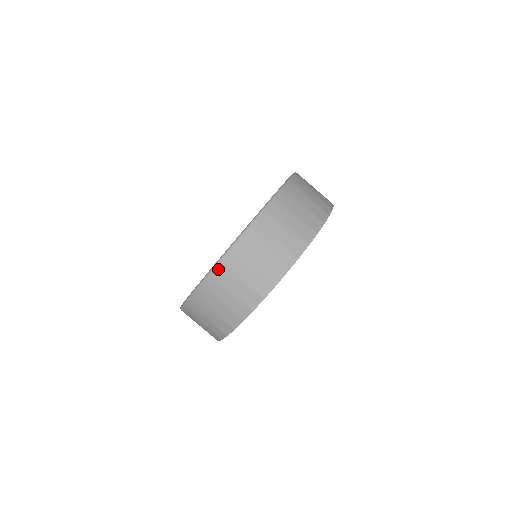
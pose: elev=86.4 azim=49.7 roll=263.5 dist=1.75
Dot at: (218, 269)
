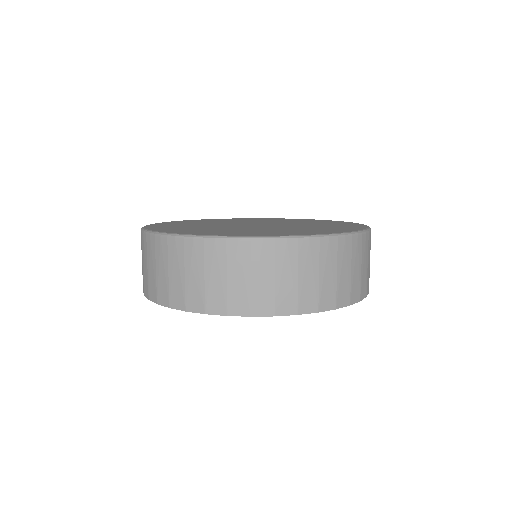
Dot at: (217, 244)
